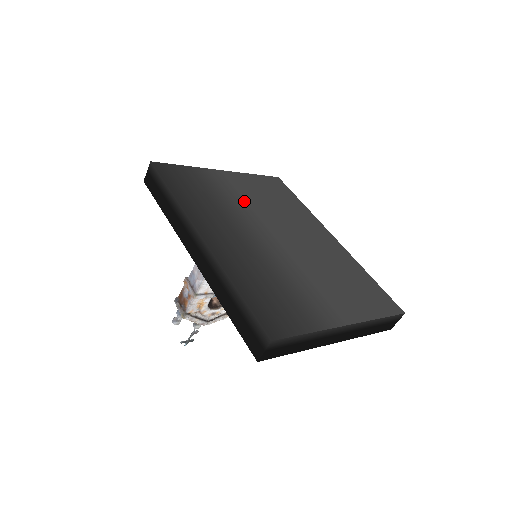
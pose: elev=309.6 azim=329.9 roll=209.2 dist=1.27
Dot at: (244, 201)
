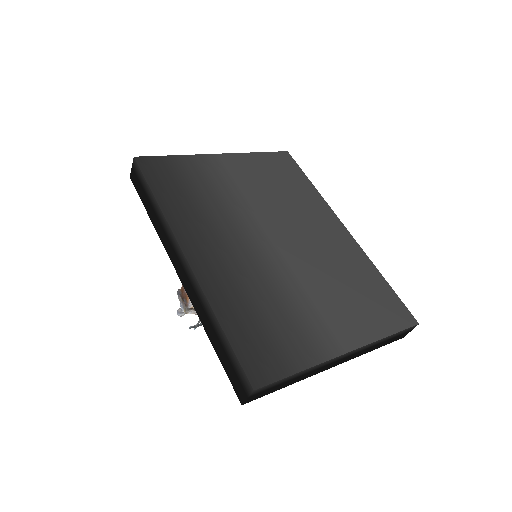
Dot at: (241, 195)
